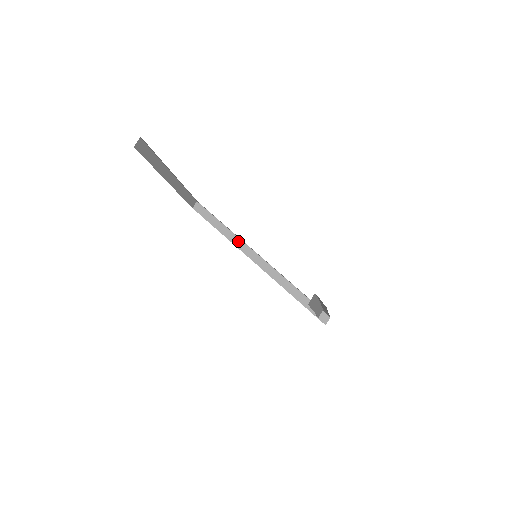
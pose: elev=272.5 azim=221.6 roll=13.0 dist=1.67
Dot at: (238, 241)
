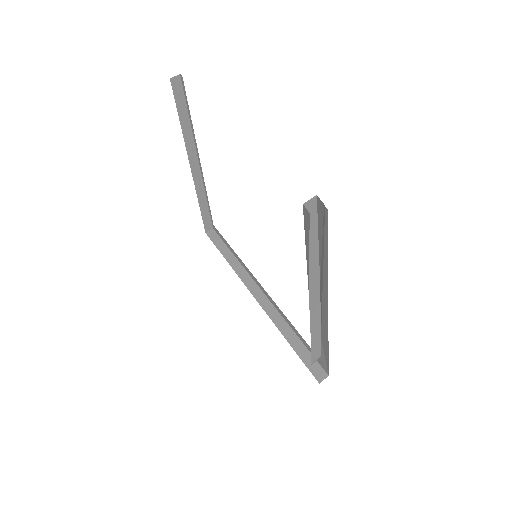
Dot at: (242, 270)
